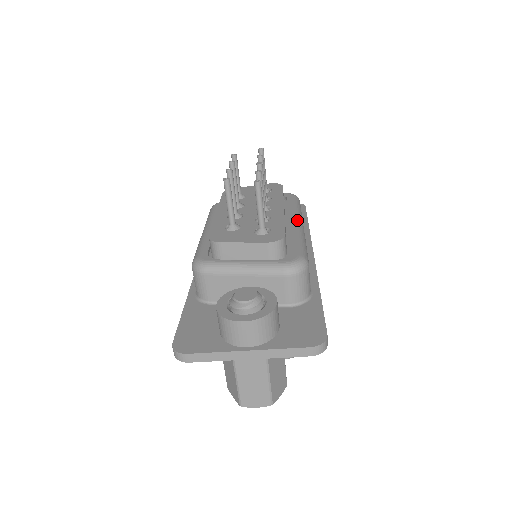
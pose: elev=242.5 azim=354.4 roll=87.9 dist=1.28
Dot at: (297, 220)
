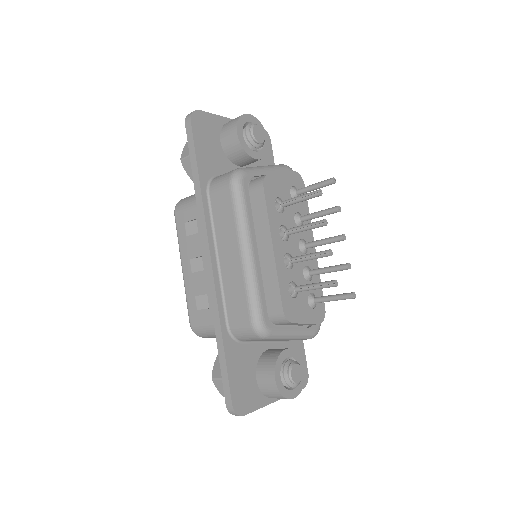
Dot at: occluded
